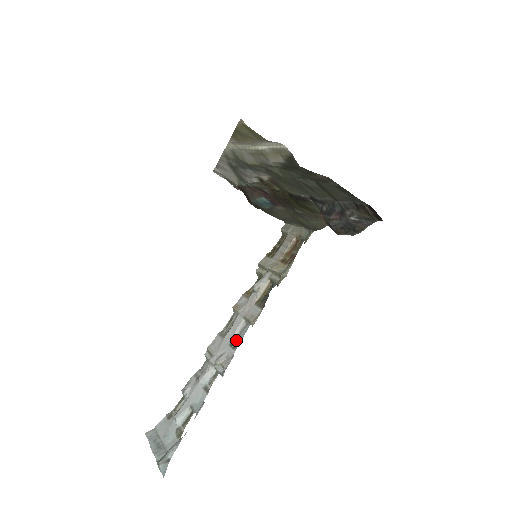
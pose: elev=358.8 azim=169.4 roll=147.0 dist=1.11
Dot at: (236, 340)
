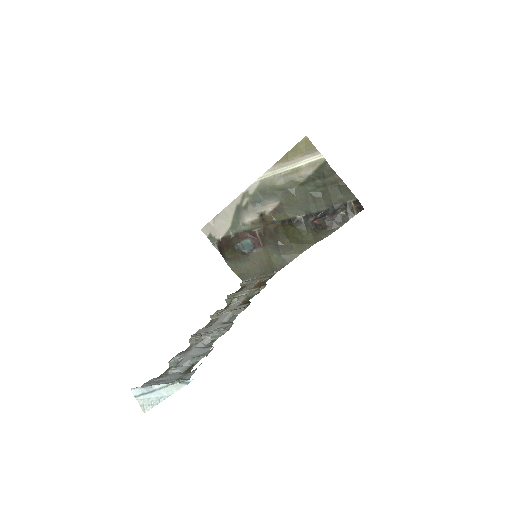
Dot at: (228, 322)
